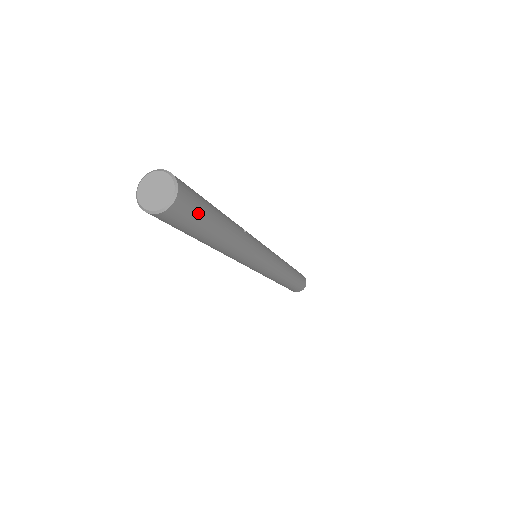
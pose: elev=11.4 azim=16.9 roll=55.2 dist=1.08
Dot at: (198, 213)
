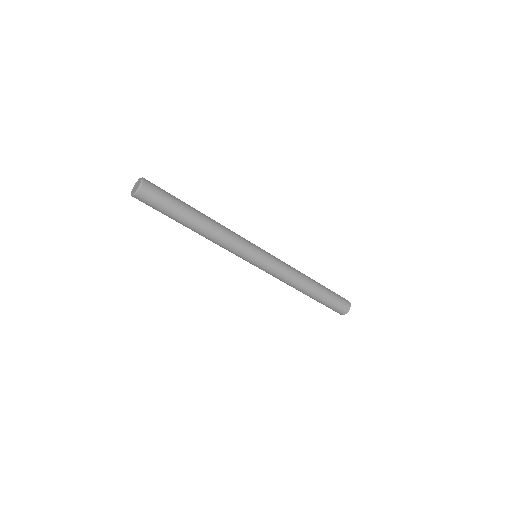
Dot at: (164, 193)
